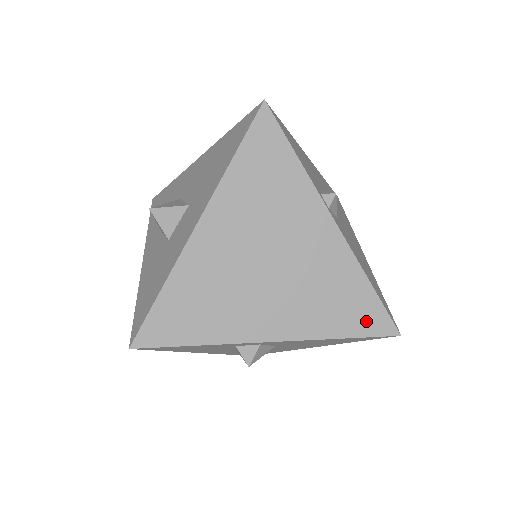
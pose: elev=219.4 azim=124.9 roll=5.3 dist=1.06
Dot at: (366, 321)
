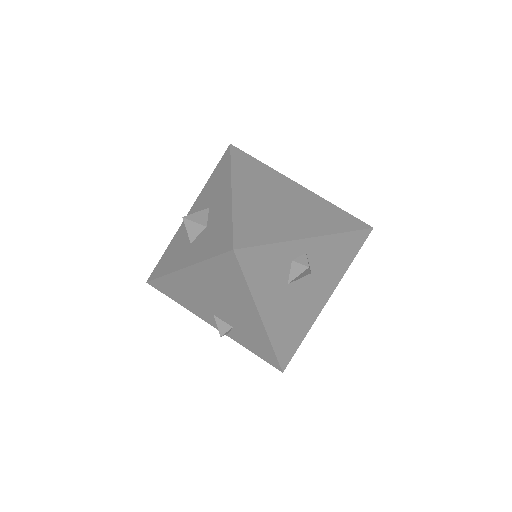
Dot at: (352, 223)
